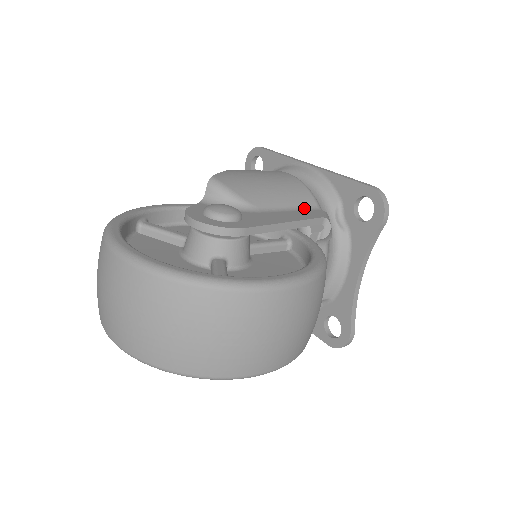
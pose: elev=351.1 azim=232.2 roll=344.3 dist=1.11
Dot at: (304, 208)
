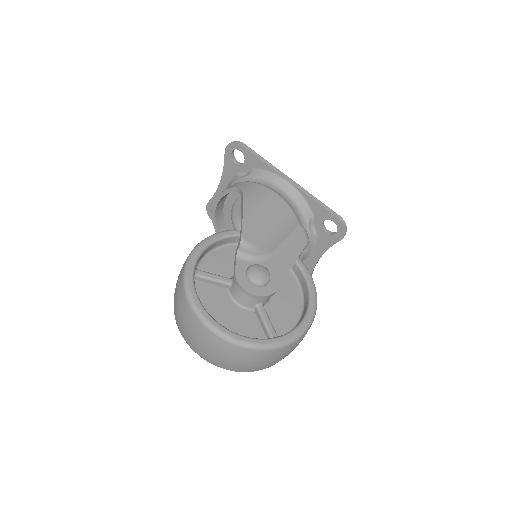
Dot at: (293, 233)
